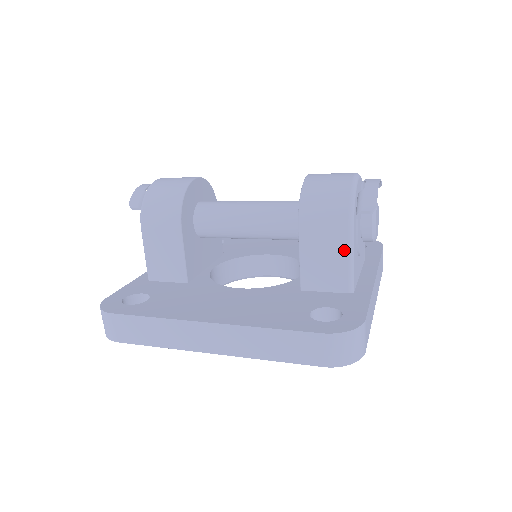
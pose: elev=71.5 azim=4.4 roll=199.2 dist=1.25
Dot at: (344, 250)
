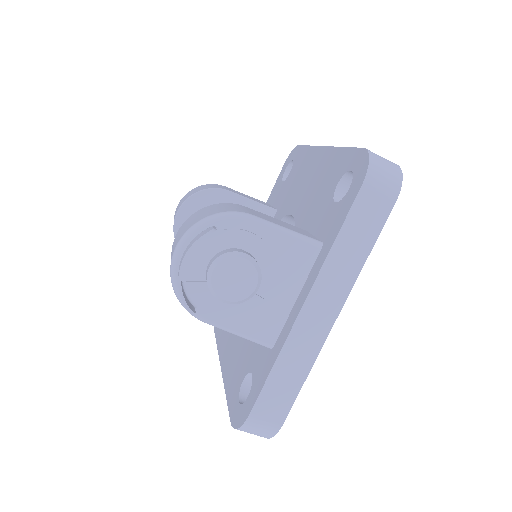
Dot at: (224, 329)
